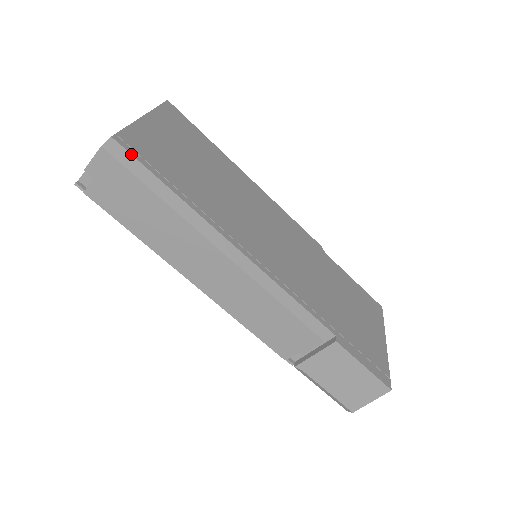
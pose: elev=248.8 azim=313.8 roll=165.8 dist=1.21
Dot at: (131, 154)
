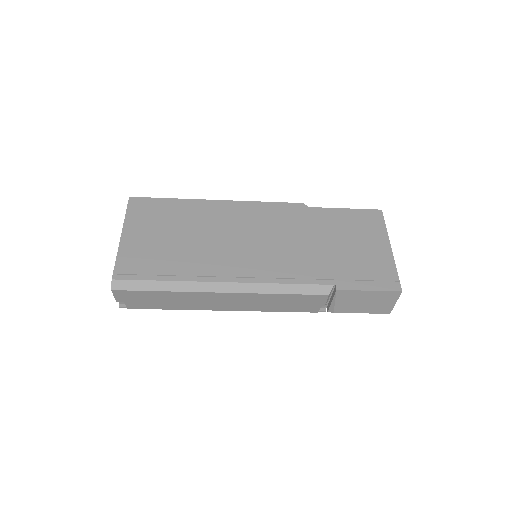
Dot at: (129, 280)
